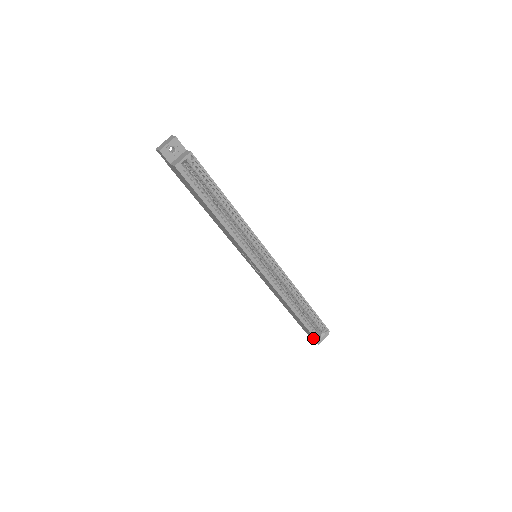
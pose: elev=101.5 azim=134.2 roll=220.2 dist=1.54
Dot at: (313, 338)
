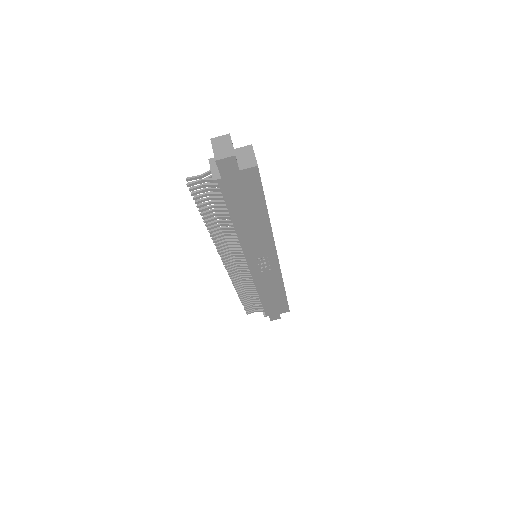
Dot at: (281, 313)
